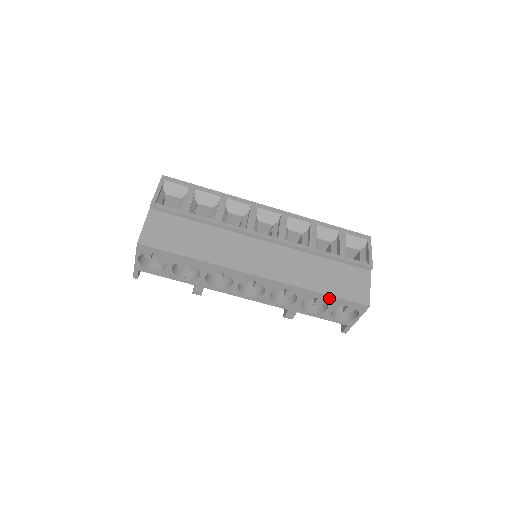
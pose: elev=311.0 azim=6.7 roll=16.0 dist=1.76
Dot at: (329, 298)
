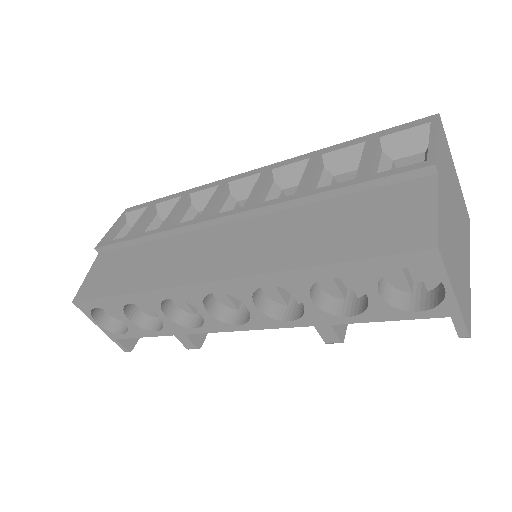
Dot at: (341, 269)
